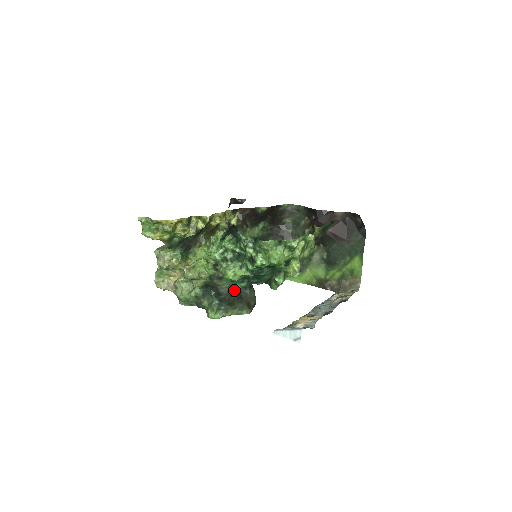
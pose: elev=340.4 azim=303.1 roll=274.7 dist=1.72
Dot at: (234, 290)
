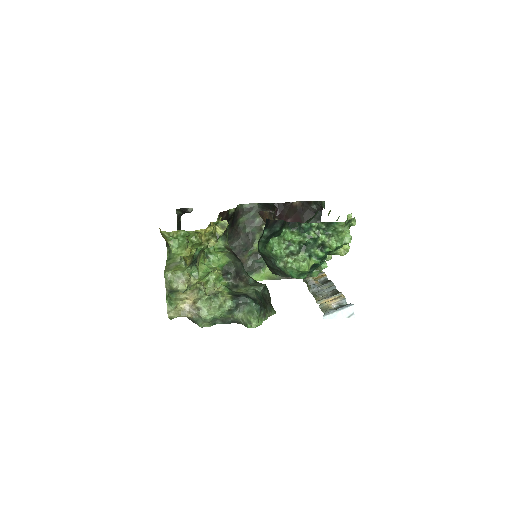
Dot at: (259, 293)
